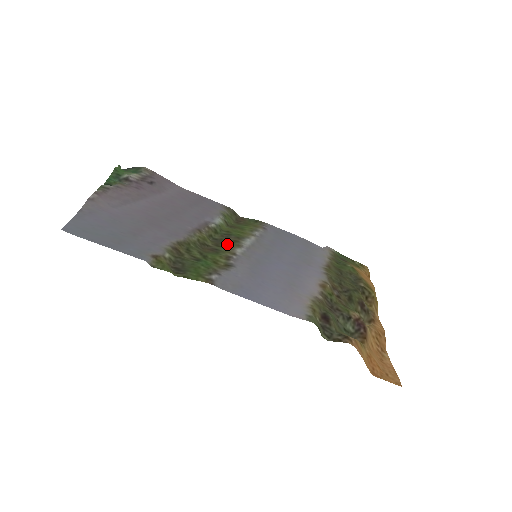
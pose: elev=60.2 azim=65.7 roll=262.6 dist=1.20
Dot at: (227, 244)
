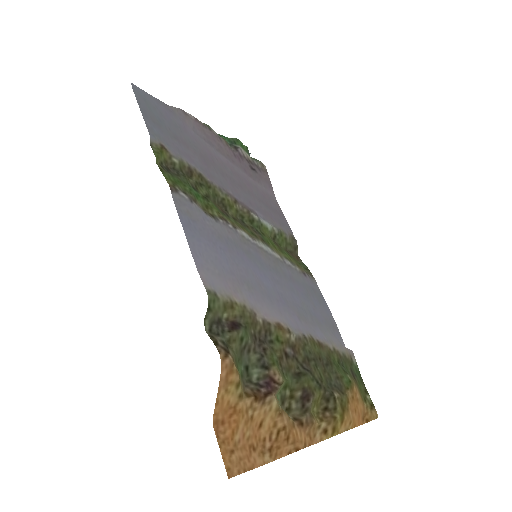
Dot at: (244, 227)
